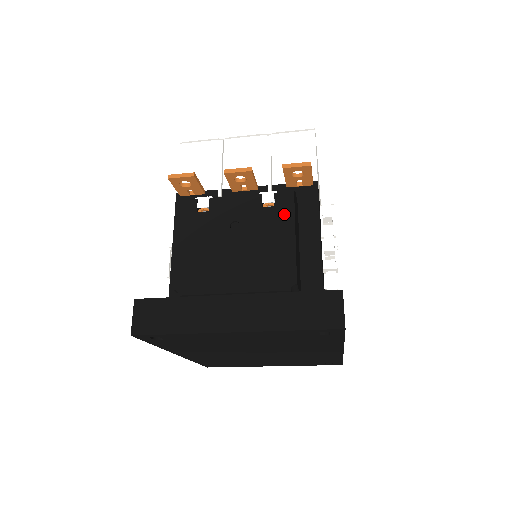
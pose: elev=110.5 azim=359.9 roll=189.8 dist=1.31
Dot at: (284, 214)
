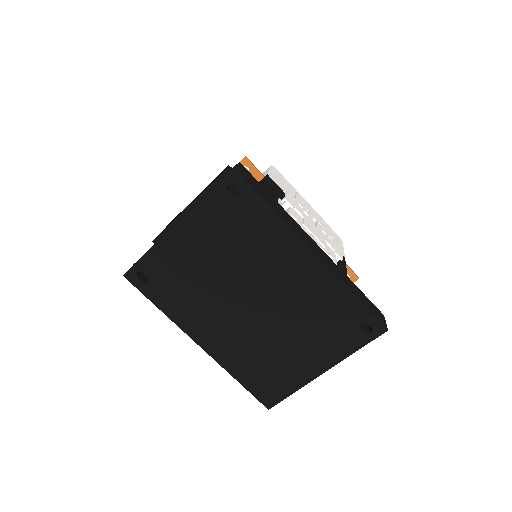
Dot at: occluded
